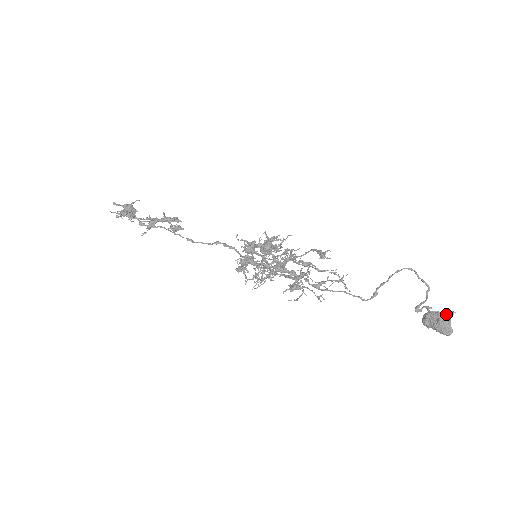
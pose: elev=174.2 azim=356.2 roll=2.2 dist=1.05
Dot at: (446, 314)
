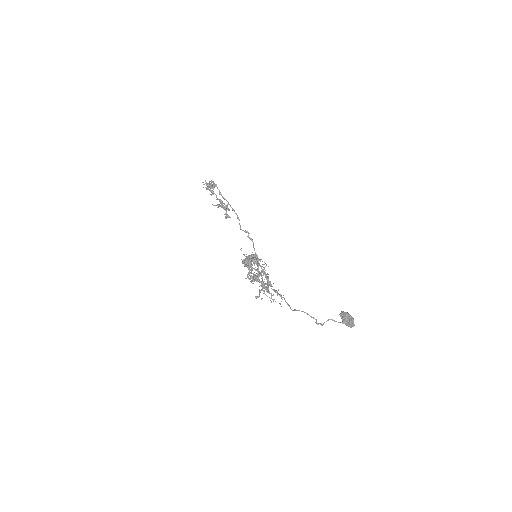
Dot at: (347, 319)
